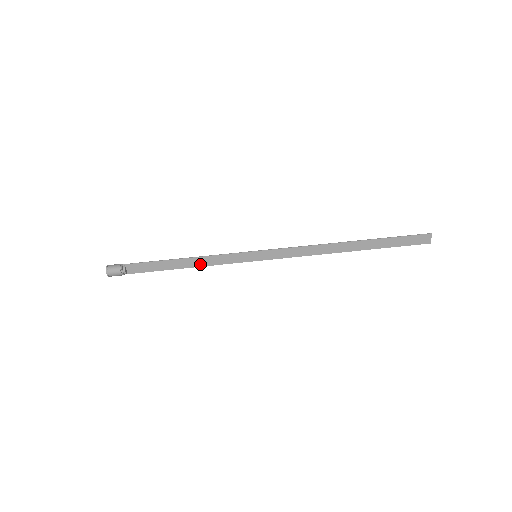
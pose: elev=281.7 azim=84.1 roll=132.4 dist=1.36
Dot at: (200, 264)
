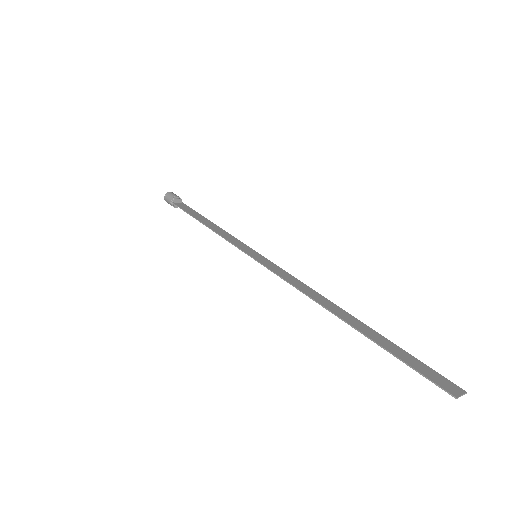
Dot at: (215, 230)
